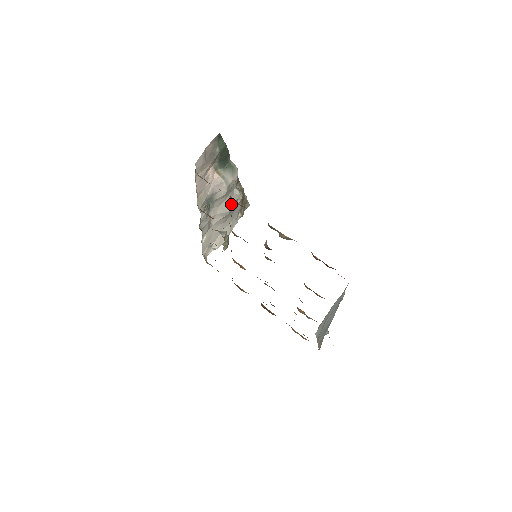
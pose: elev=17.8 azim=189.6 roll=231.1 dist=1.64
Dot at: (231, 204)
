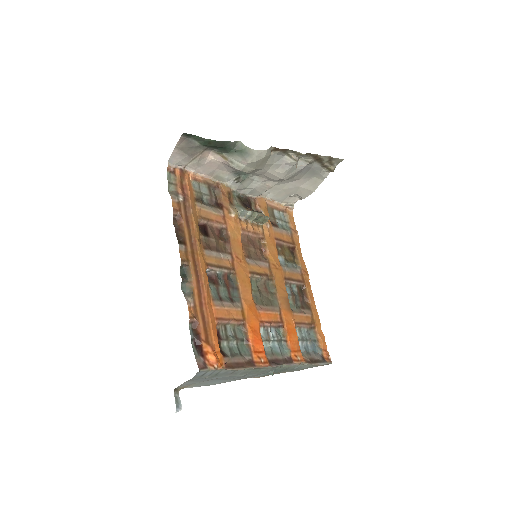
Dot at: (281, 173)
